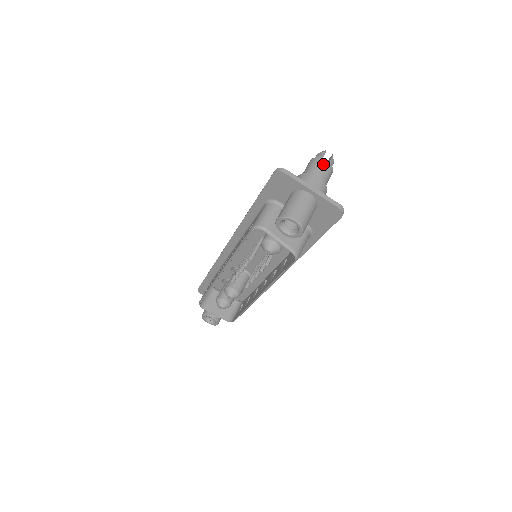
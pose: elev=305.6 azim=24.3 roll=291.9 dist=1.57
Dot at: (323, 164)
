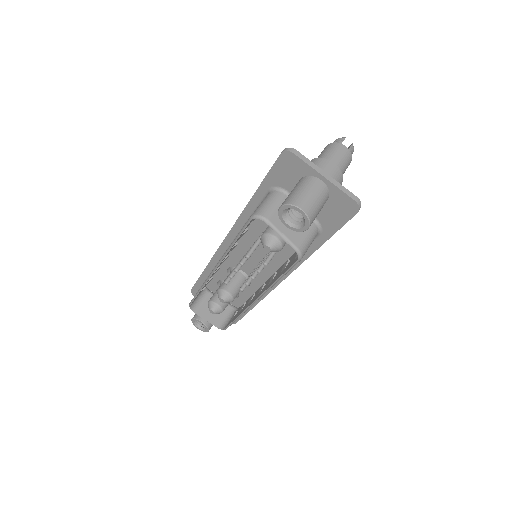
Dot at: (341, 150)
